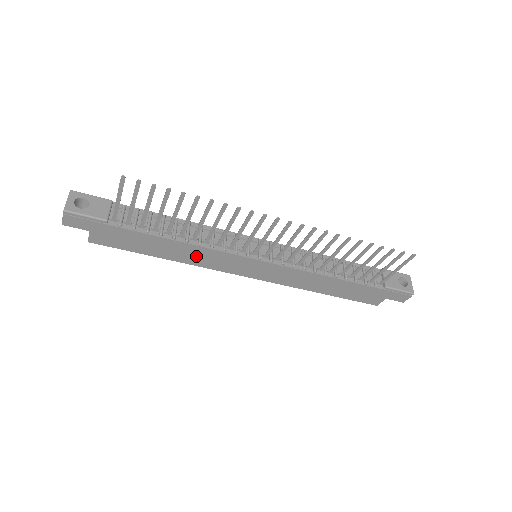
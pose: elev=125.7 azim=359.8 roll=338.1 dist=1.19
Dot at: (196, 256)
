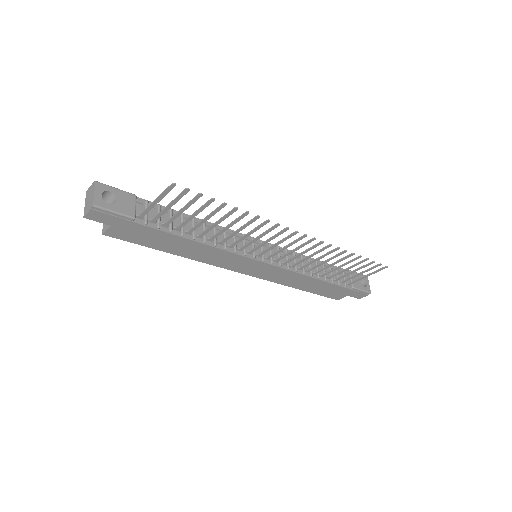
Dot at: (206, 254)
